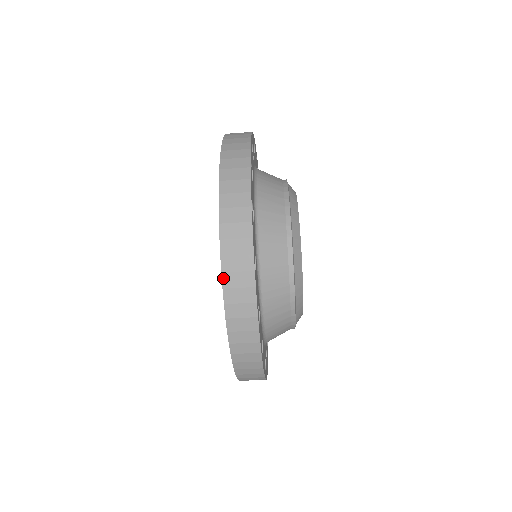
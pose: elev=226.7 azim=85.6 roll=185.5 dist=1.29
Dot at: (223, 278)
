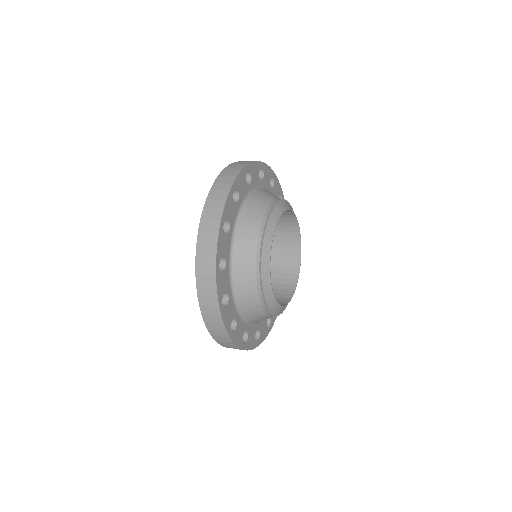
Dot at: occluded
